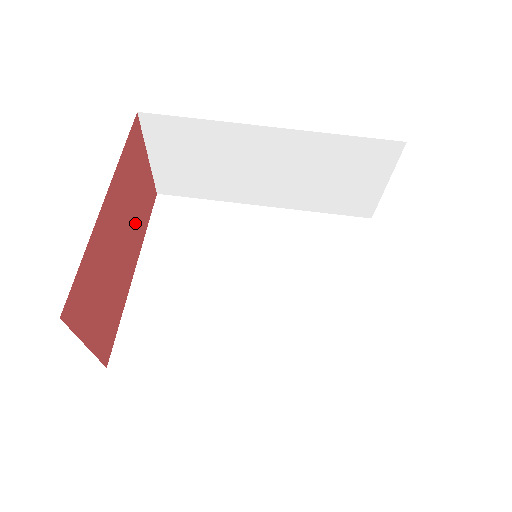
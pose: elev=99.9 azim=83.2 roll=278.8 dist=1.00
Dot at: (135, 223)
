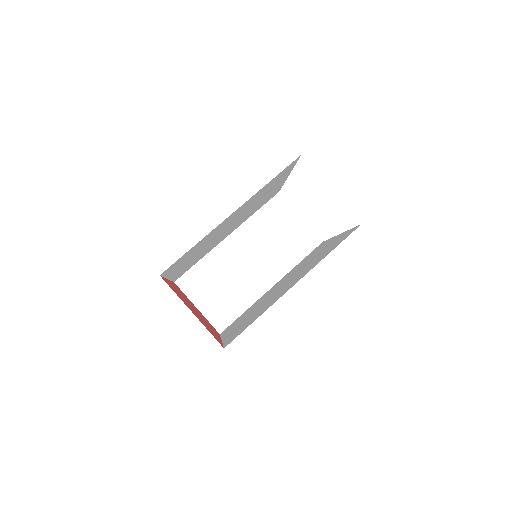
Dot at: occluded
